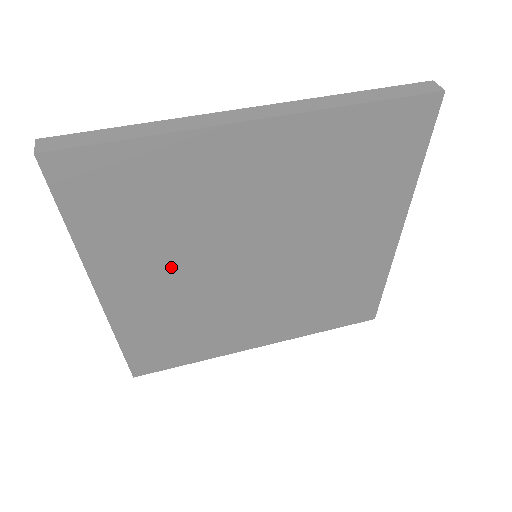
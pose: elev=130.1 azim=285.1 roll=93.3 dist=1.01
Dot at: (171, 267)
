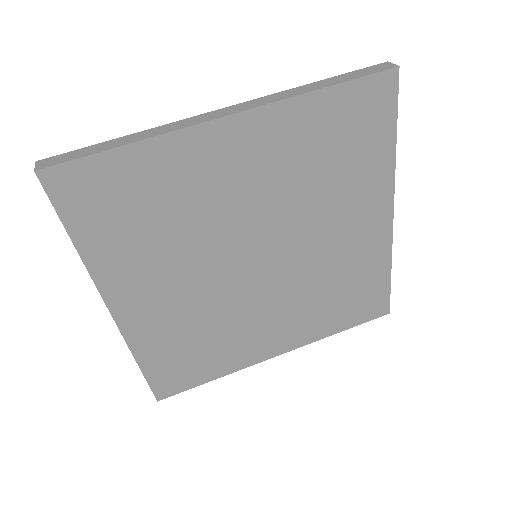
Dot at: (175, 274)
